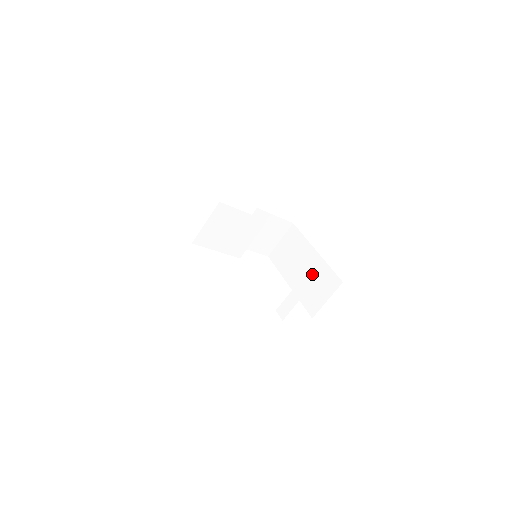
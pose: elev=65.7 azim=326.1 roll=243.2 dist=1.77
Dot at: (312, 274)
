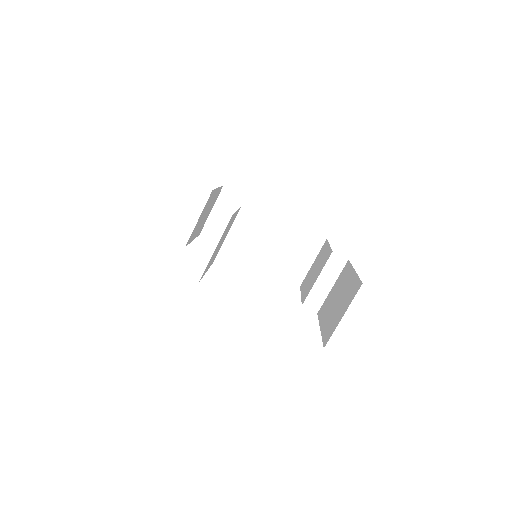
Dot at: (281, 240)
